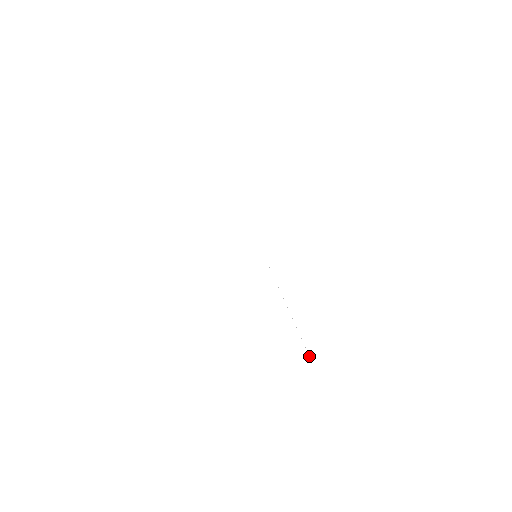
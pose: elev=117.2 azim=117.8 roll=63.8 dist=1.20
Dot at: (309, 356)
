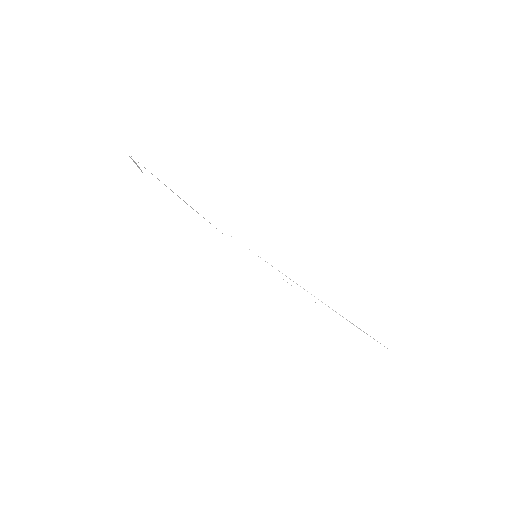
Dot at: occluded
